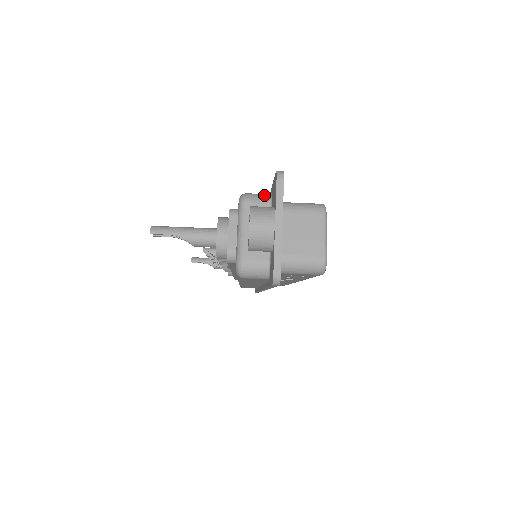
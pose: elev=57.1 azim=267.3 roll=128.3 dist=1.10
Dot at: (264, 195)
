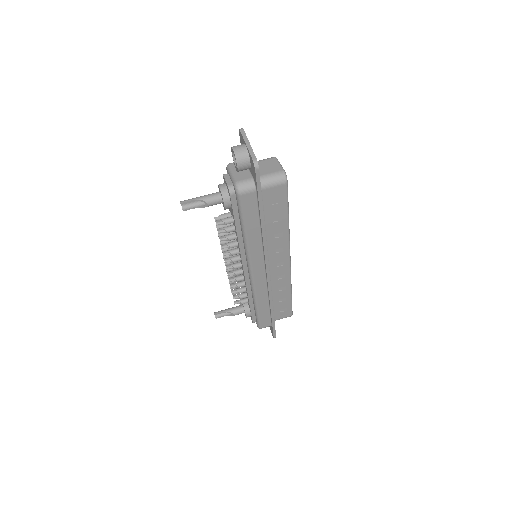
Dot at: occluded
